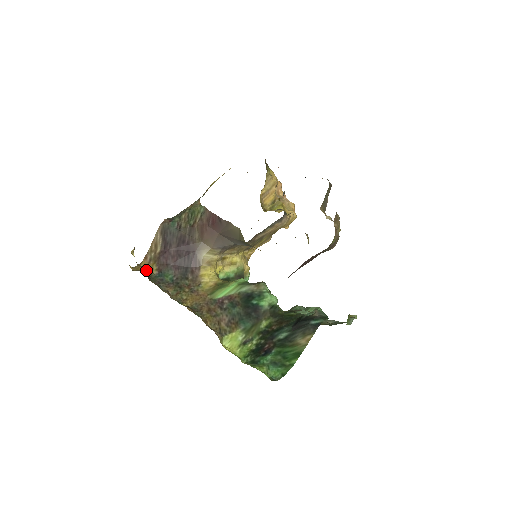
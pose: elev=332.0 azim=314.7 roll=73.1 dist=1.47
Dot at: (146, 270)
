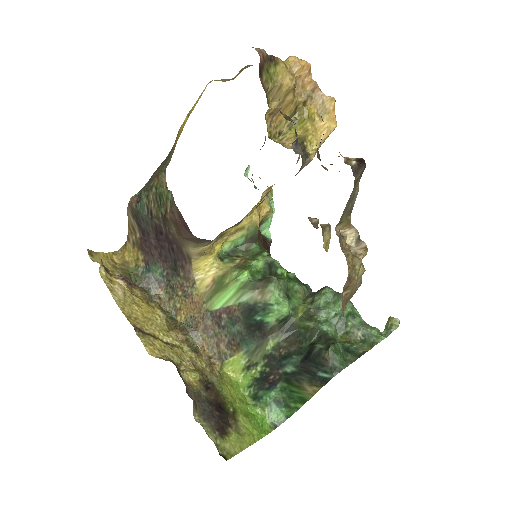
Dot at: (132, 259)
